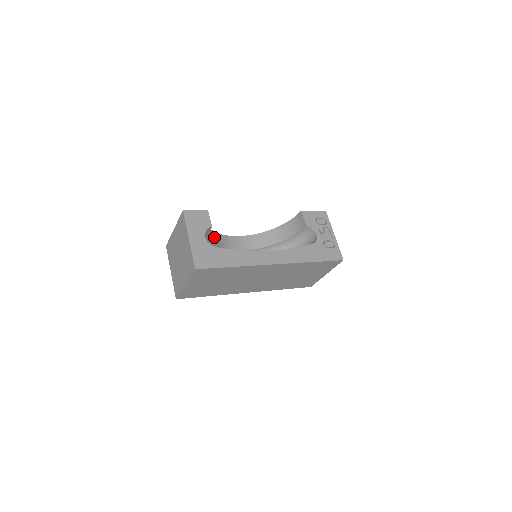
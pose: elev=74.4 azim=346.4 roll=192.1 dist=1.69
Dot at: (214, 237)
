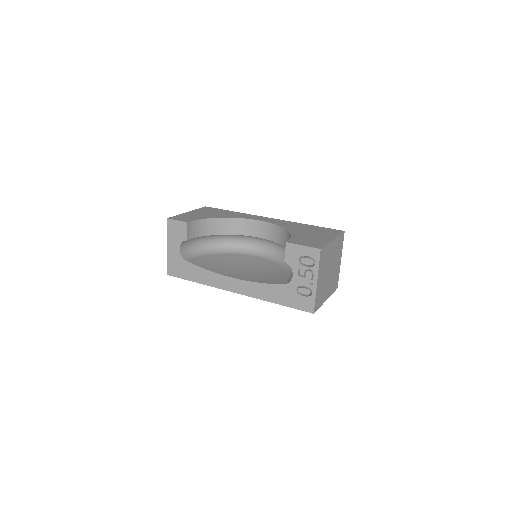
Dot at: (223, 225)
